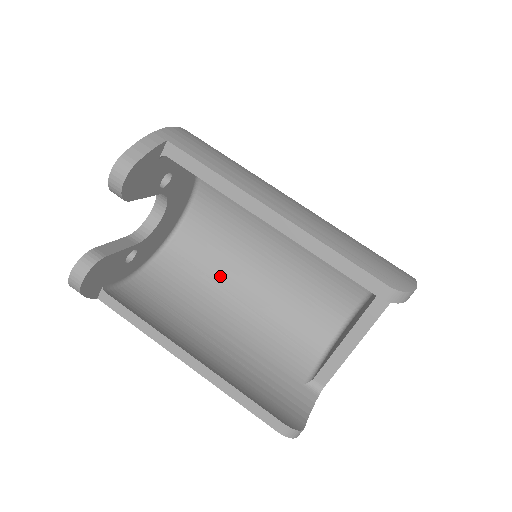
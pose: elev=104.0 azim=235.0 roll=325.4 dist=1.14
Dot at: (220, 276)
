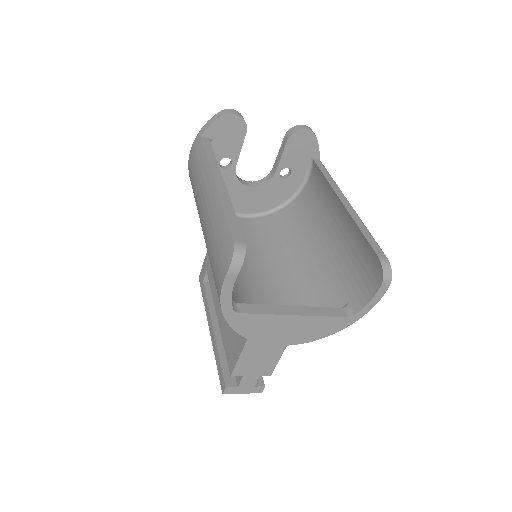
Dot at: occluded
